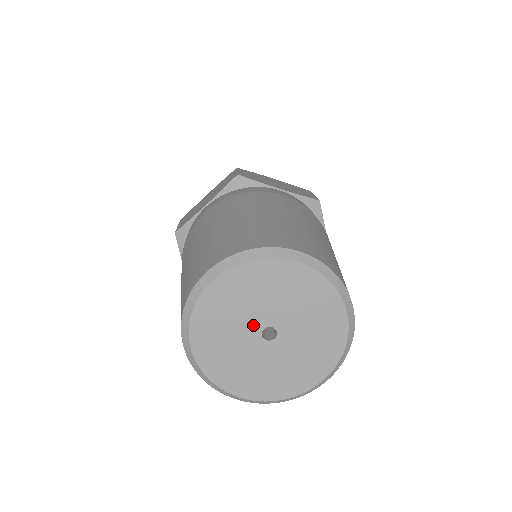
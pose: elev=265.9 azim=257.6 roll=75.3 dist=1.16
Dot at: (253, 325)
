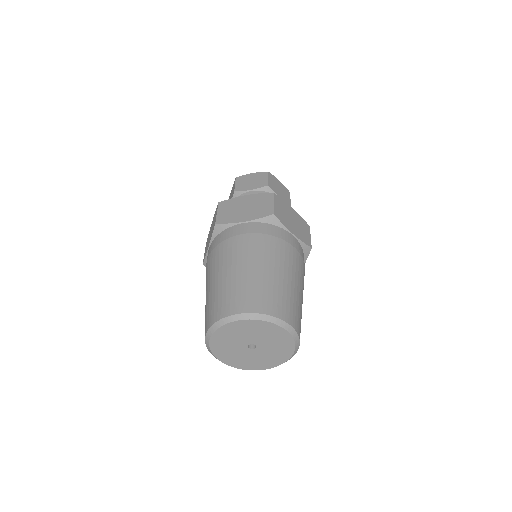
Dot at: (247, 341)
